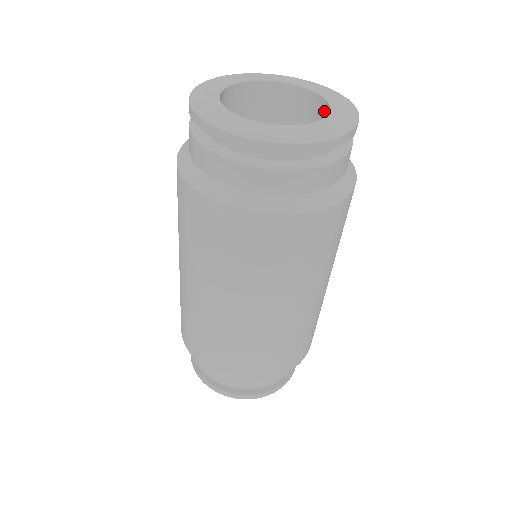
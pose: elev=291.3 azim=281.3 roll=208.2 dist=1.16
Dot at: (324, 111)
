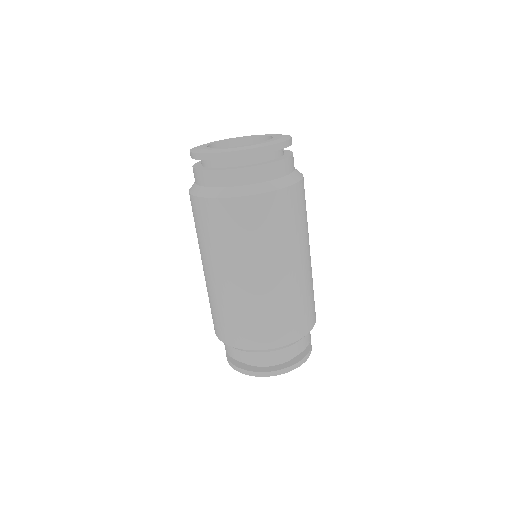
Dot at: occluded
